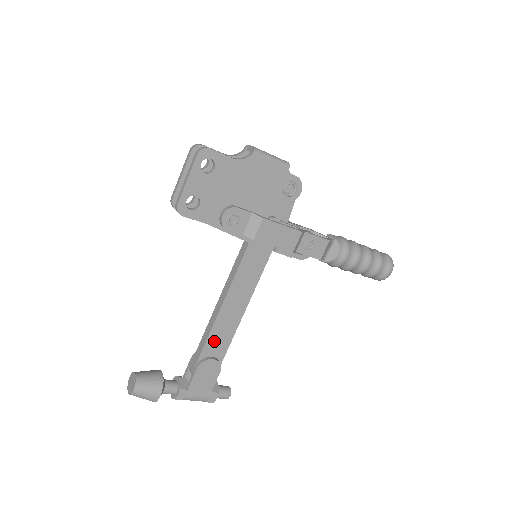
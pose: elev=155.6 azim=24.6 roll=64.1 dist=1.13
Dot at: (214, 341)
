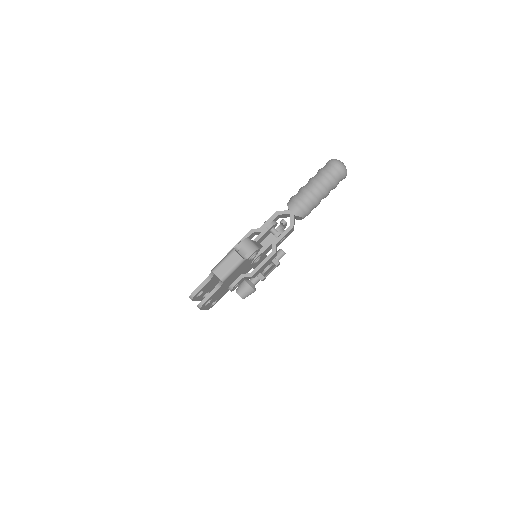
Dot at: occluded
